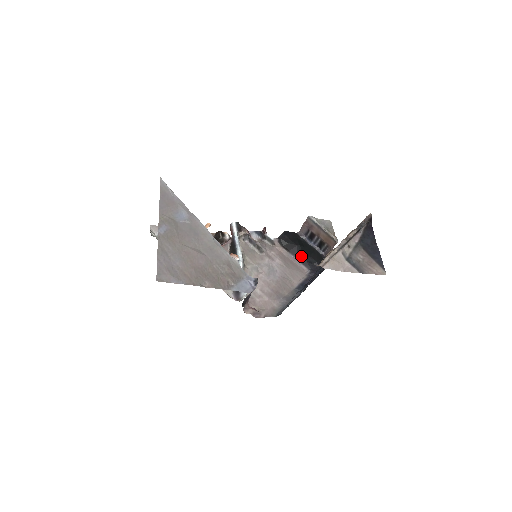
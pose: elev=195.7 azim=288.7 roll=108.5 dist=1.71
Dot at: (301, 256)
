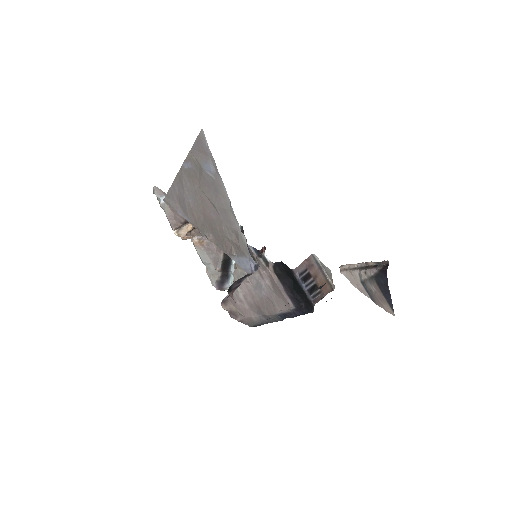
Dot at: (291, 290)
